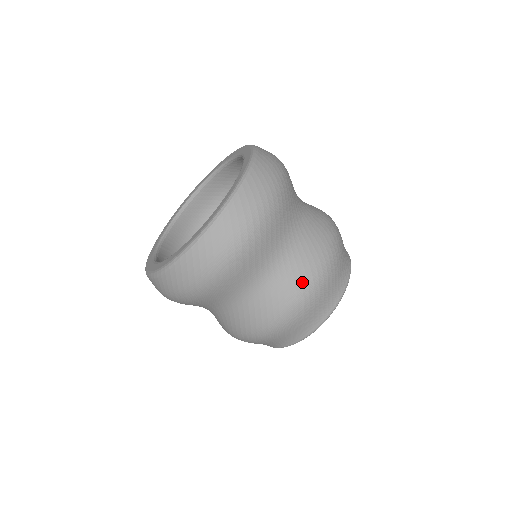
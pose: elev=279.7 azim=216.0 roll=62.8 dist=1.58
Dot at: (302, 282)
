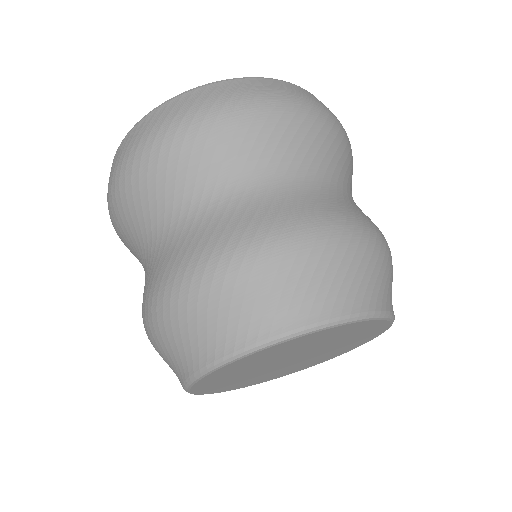
Dot at: (275, 223)
